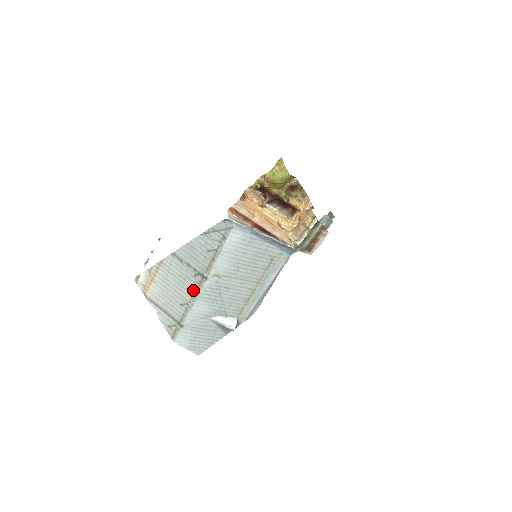
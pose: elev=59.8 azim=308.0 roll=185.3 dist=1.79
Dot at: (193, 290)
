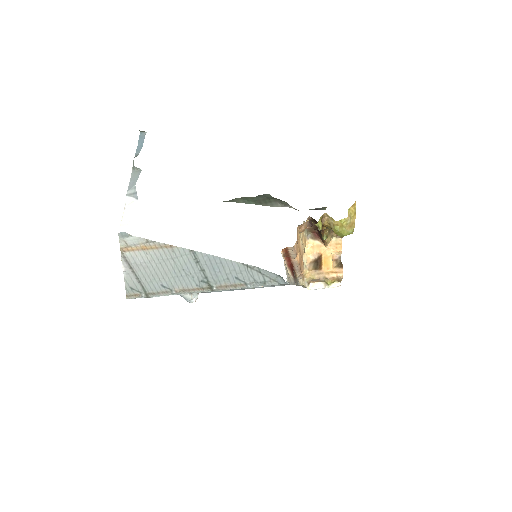
Dot at: (189, 287)
